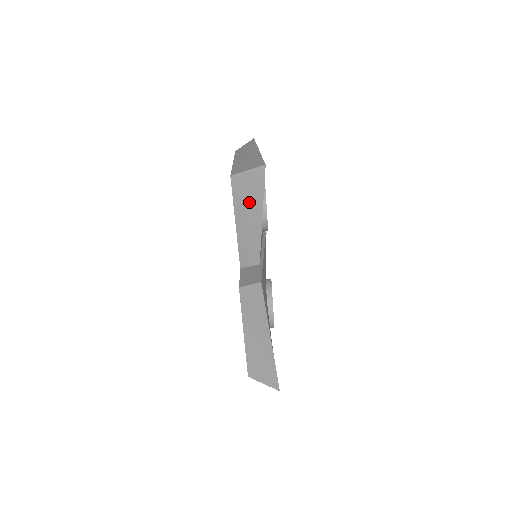
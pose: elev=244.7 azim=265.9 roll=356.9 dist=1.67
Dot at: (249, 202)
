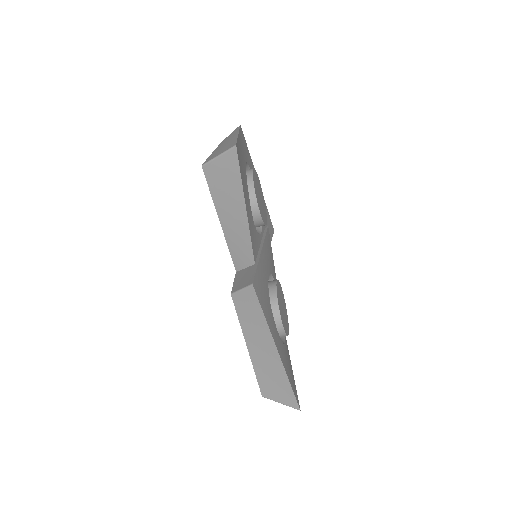
Dot at: (228, 192)
